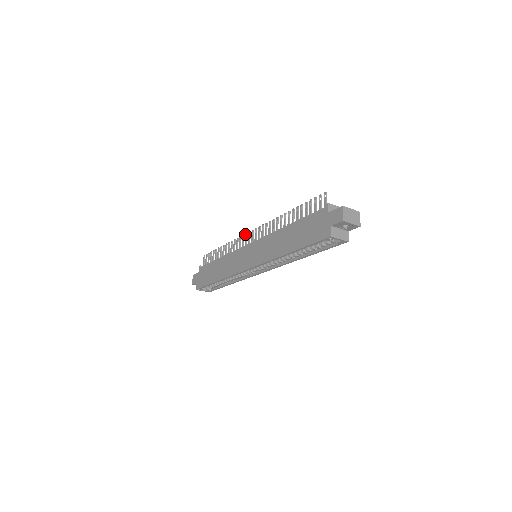
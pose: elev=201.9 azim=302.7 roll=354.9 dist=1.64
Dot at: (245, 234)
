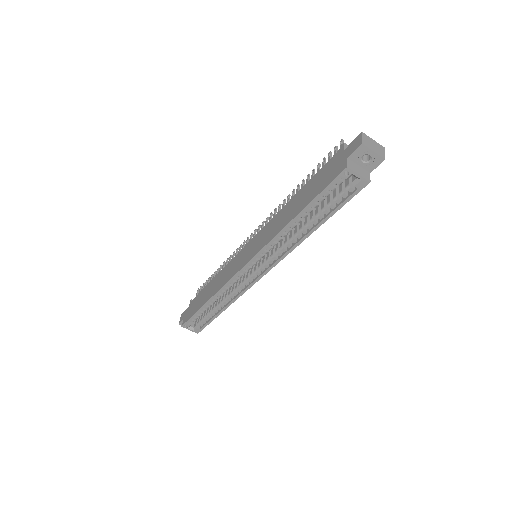
Dot at: occluded
